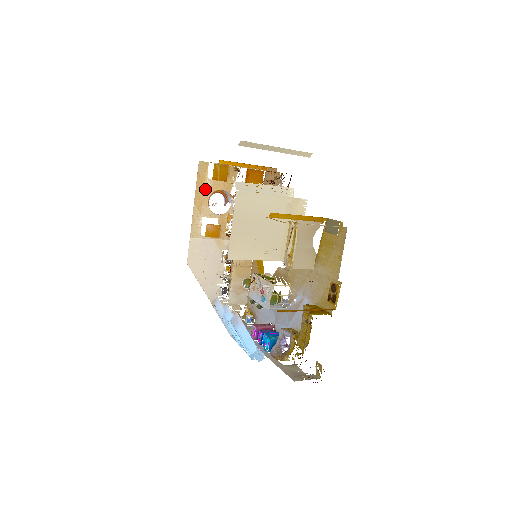
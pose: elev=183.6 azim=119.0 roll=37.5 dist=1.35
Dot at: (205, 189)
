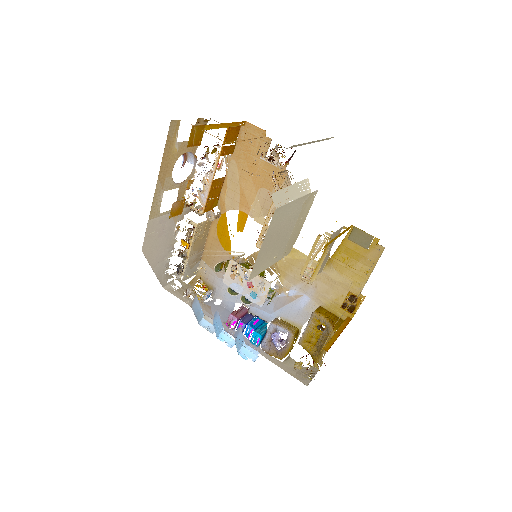
Dot at: (171, 156)
